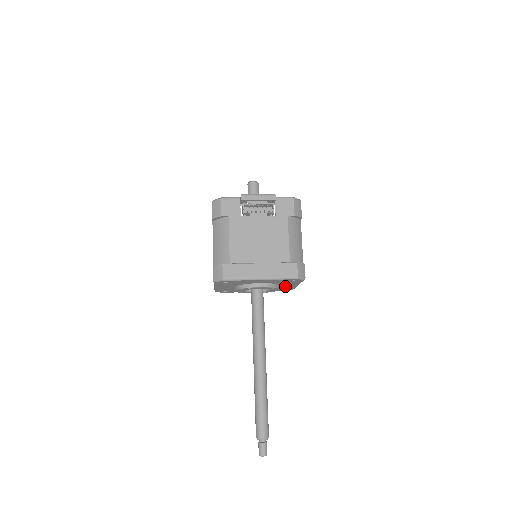
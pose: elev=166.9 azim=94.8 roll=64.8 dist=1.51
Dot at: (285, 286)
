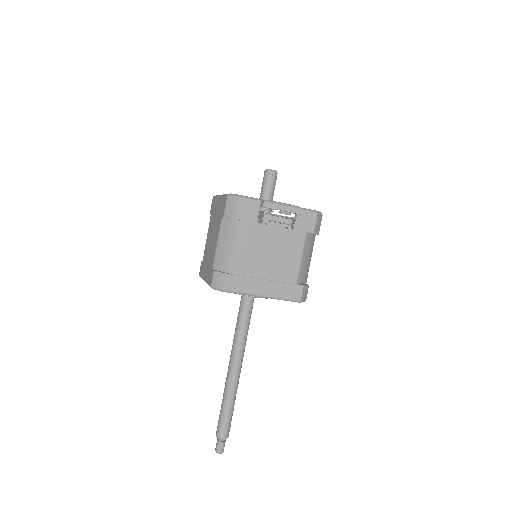
Dot at: occluded
